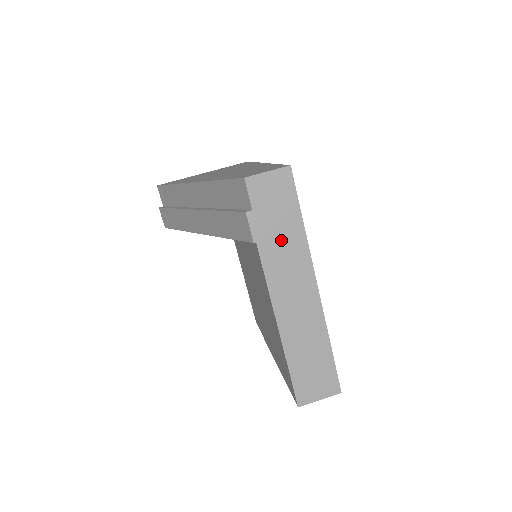
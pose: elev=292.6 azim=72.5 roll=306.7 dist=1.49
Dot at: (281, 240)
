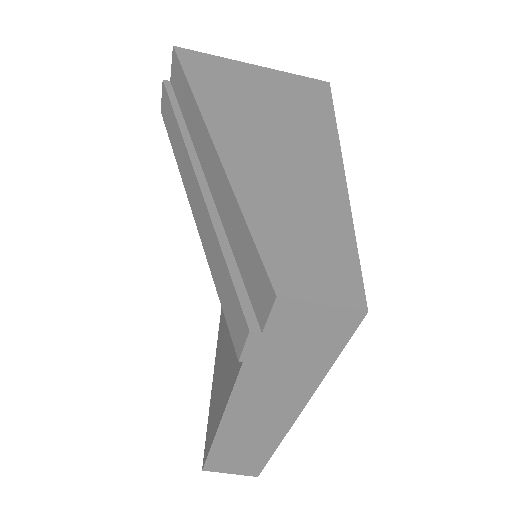
Dot at: (282, 372)
